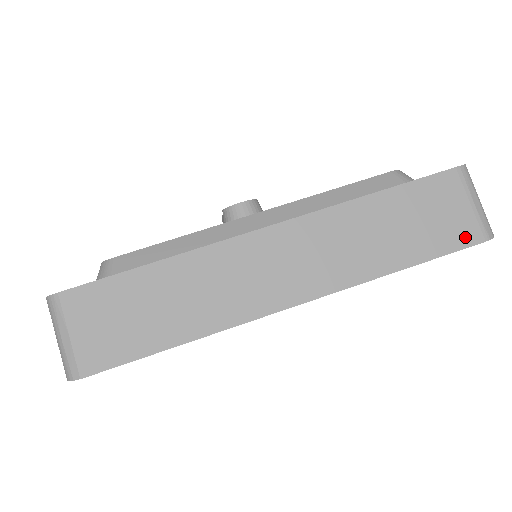
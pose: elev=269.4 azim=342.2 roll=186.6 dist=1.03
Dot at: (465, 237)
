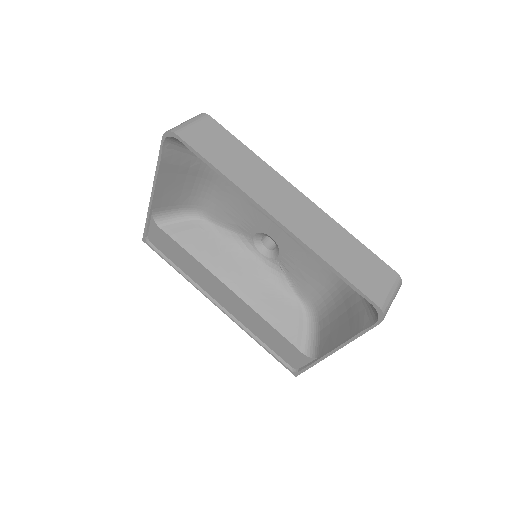
Dot at: (371, 293)
